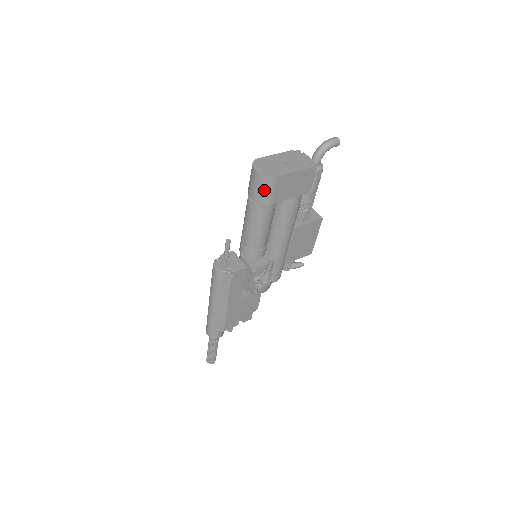
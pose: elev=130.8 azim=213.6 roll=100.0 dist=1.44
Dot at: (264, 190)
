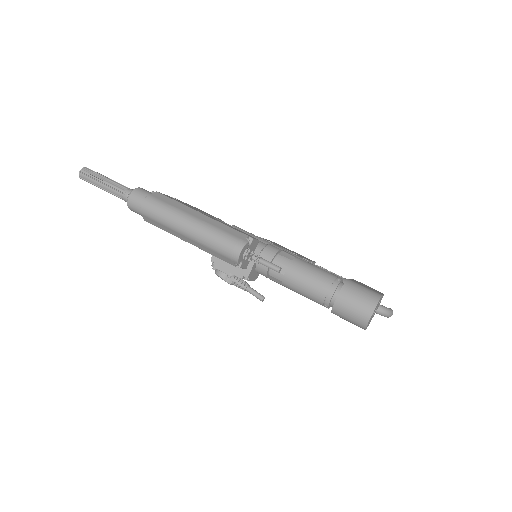
Dot at: (349, 317)
